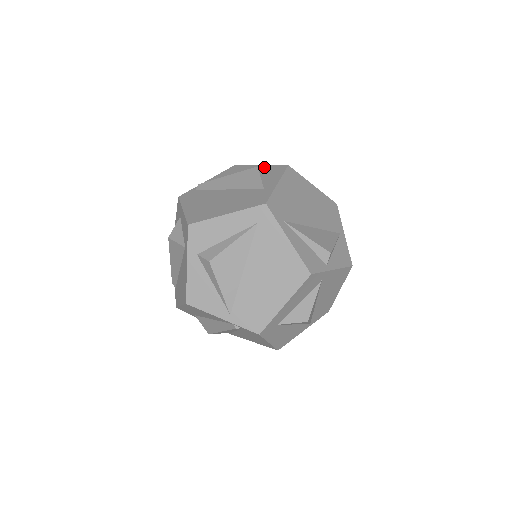
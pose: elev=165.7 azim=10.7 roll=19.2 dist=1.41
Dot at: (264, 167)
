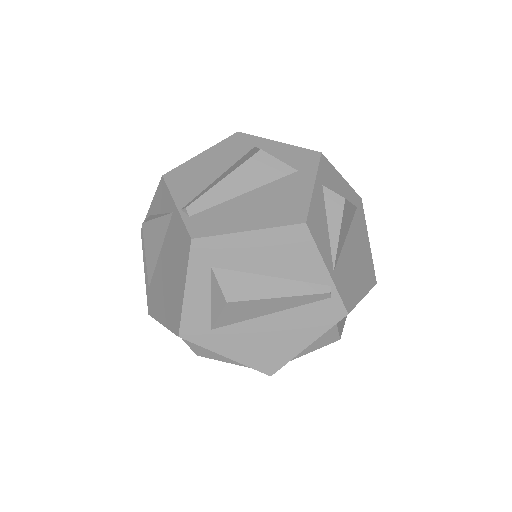
Dot at: occluded
